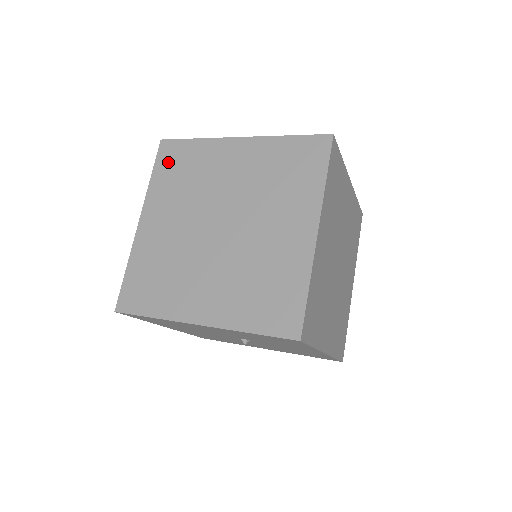
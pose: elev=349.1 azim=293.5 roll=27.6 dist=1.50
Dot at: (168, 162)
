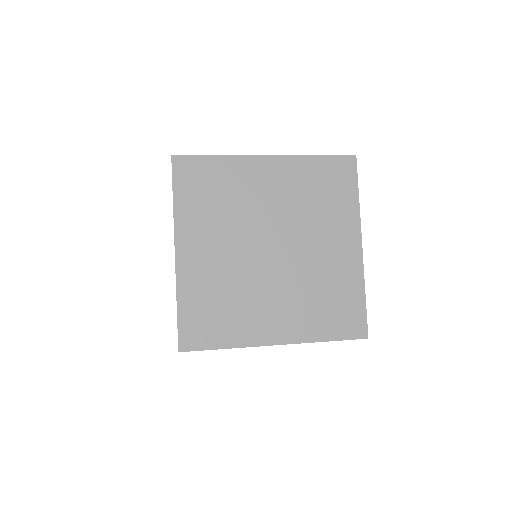
Dot at: (190, 182)
